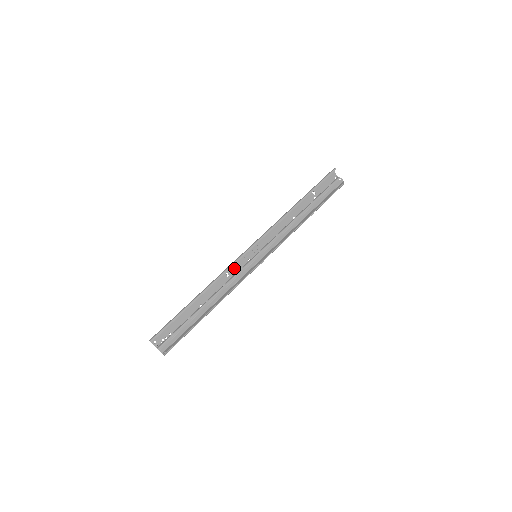
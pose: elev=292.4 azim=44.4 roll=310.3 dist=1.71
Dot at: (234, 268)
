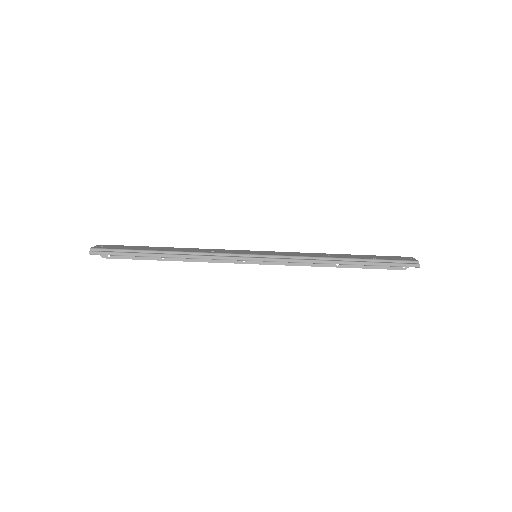
Dot at: (225, 253)
